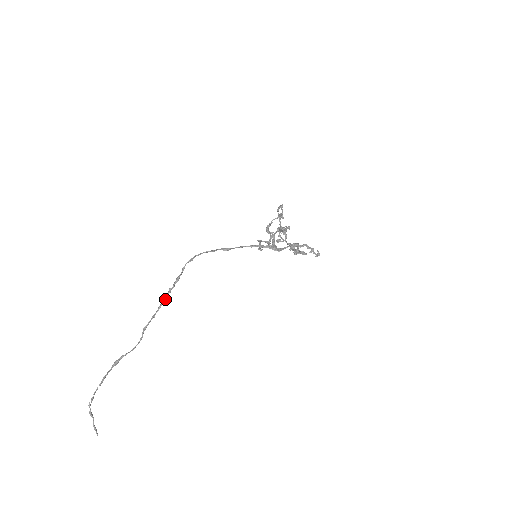
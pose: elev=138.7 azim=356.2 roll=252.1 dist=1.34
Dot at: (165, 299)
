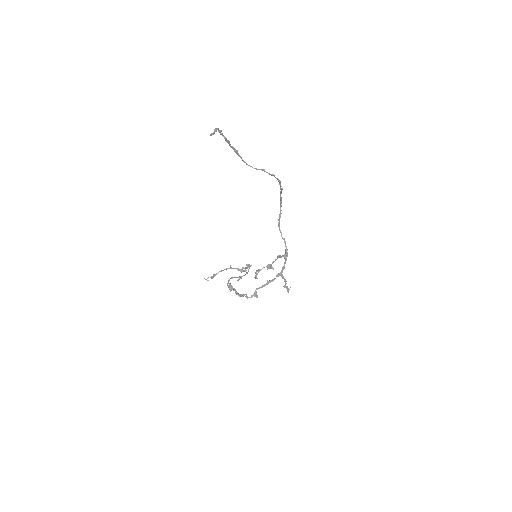
Dot at: (280, 181)
